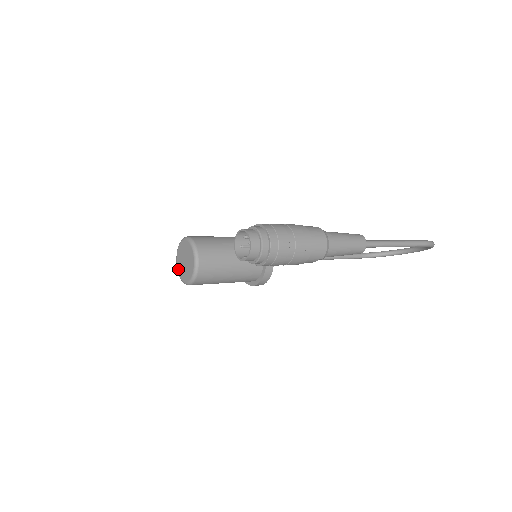
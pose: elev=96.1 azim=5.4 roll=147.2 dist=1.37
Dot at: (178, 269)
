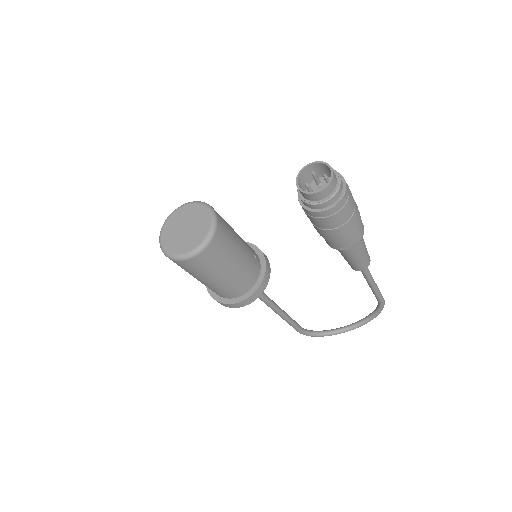
Dot at: (165, 244)
